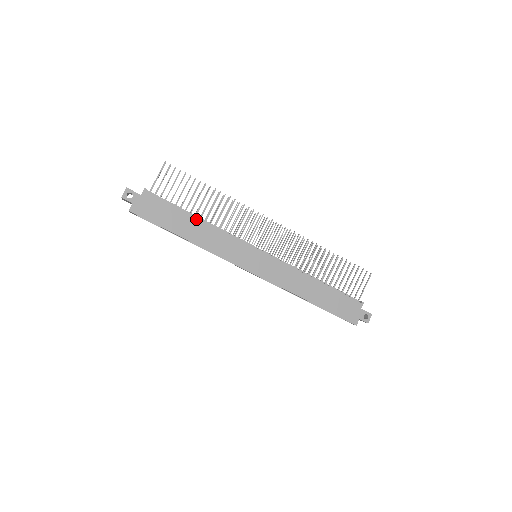
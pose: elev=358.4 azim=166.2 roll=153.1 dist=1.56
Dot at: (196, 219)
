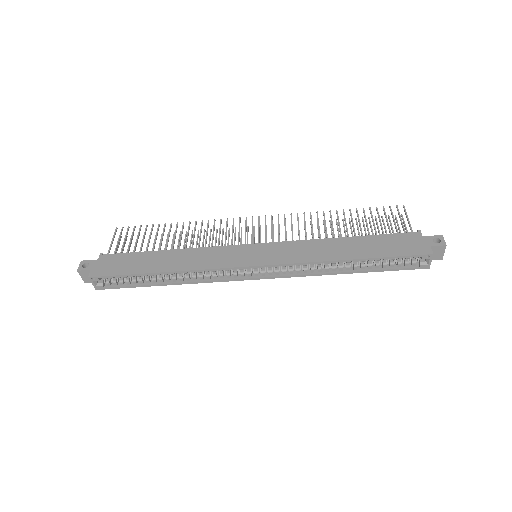
Dot at: (166, 251)
